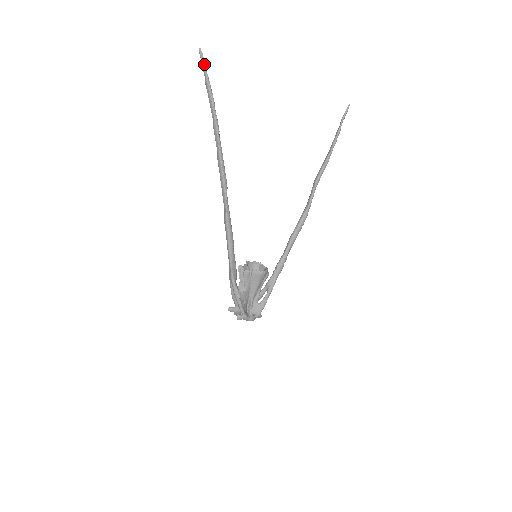
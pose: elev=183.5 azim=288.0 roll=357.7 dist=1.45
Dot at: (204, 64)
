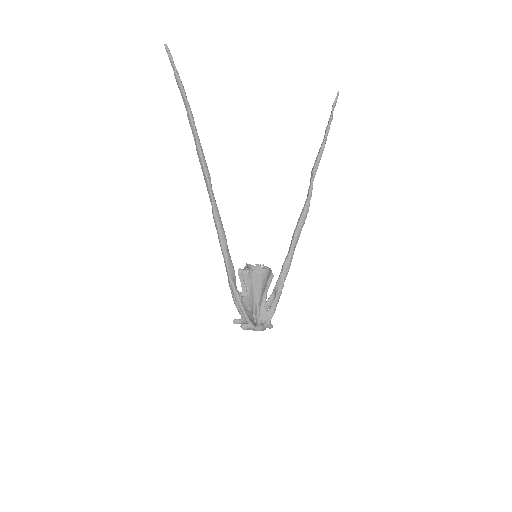
Dot at: (171, 57)
